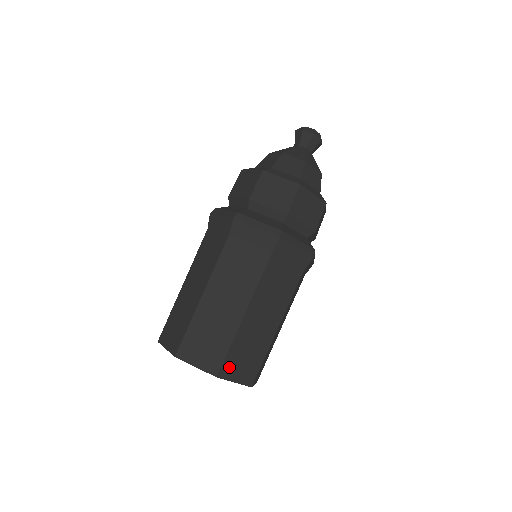
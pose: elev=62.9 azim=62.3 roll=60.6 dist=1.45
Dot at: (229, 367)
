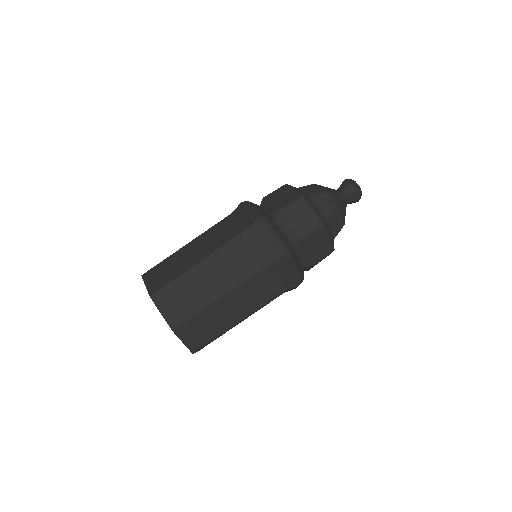
Dot at: (186, 329)
